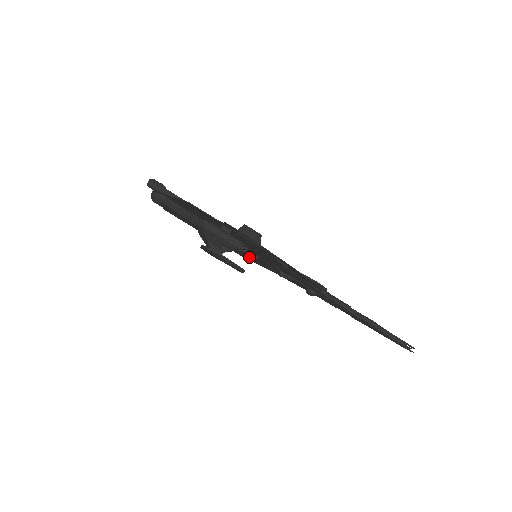
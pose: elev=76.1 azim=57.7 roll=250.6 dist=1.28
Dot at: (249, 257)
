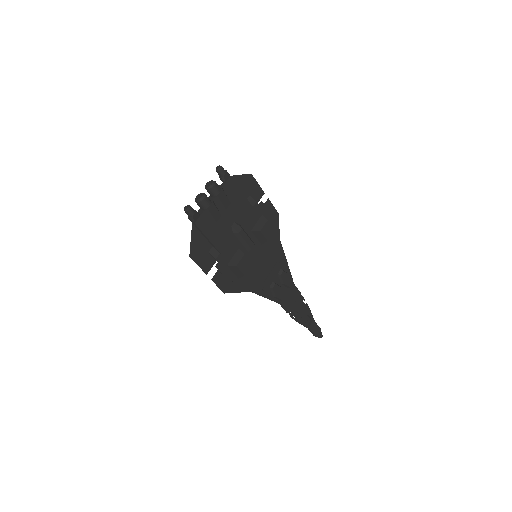
Dot at: occluded
